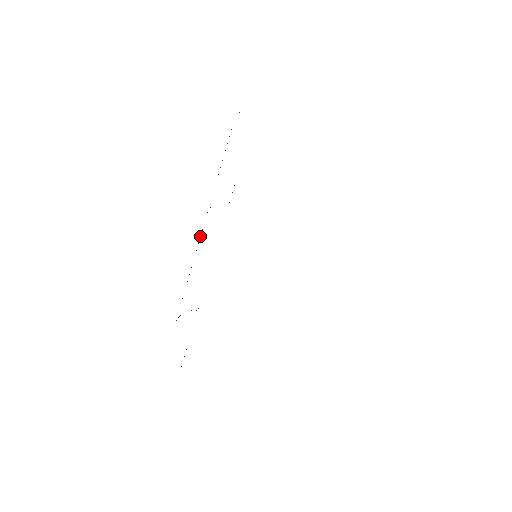
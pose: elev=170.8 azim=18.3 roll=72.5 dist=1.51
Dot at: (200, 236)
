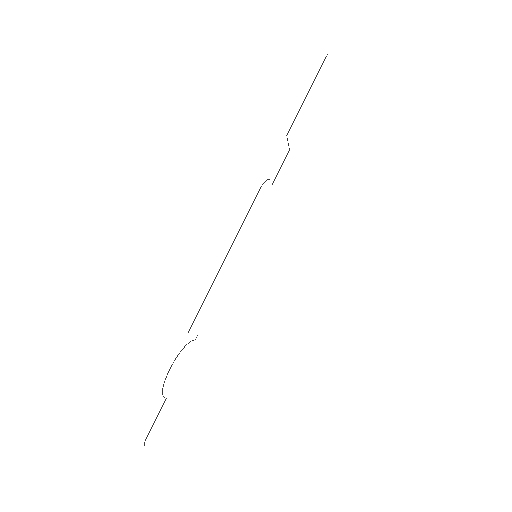
Dot at: (241, 225)
